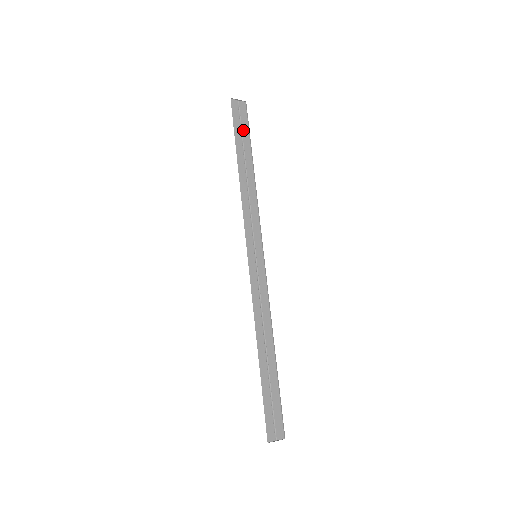
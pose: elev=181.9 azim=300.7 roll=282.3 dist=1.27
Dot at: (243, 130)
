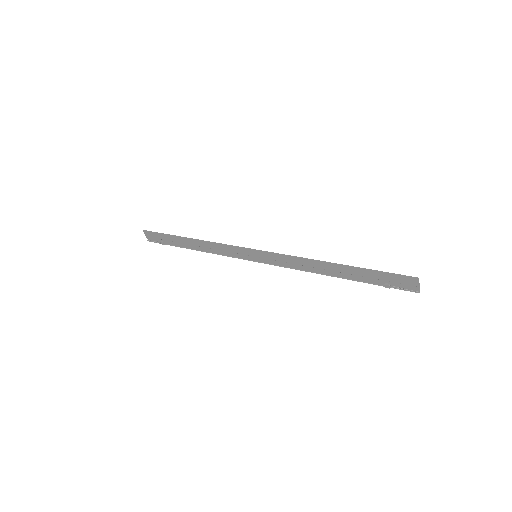
Dot at: (165, 241)
